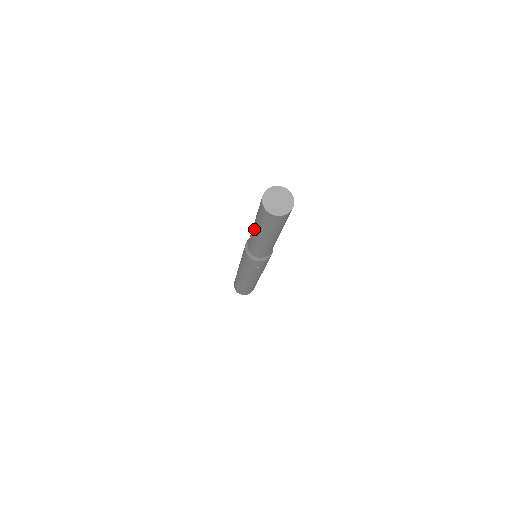
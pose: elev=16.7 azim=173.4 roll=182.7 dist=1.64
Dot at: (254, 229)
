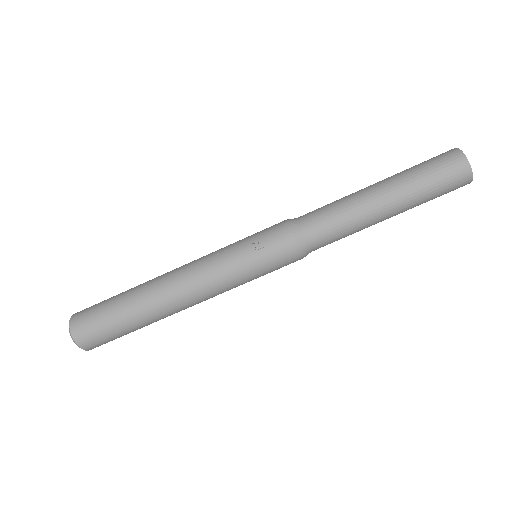
Dot at: (373, 184)
